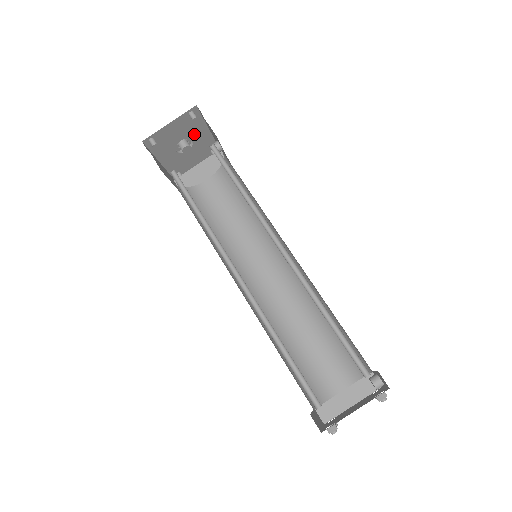
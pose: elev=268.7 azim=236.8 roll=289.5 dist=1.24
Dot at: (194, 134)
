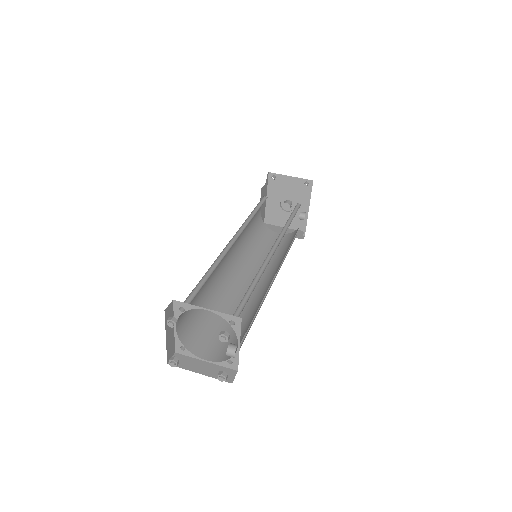
Dot at: occluded
